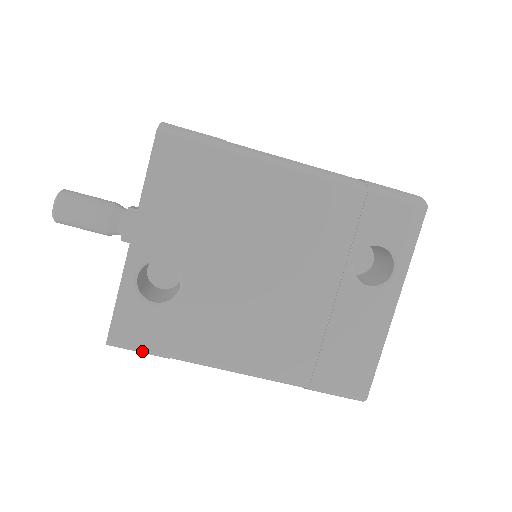
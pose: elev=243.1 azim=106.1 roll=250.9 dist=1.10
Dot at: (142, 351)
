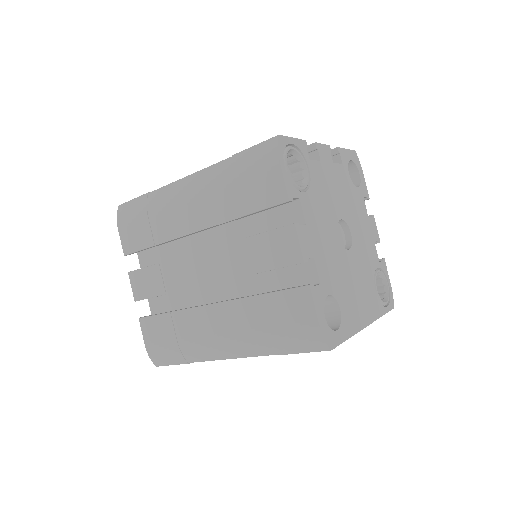
Dot at: occluded
